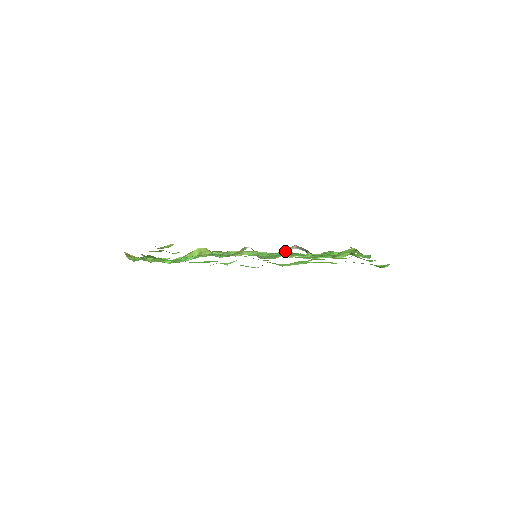
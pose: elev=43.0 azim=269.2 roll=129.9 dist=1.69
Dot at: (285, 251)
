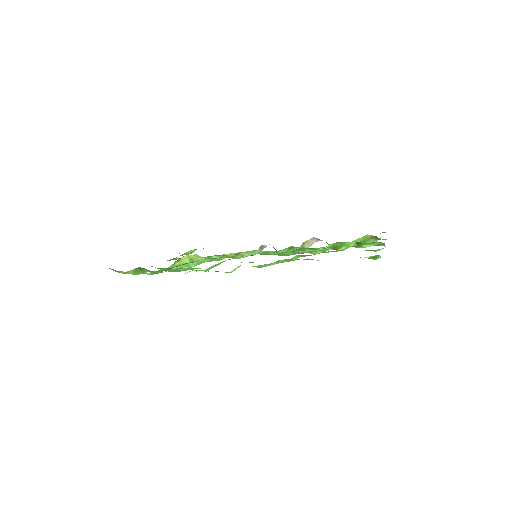
Dot at: (293, 247)
